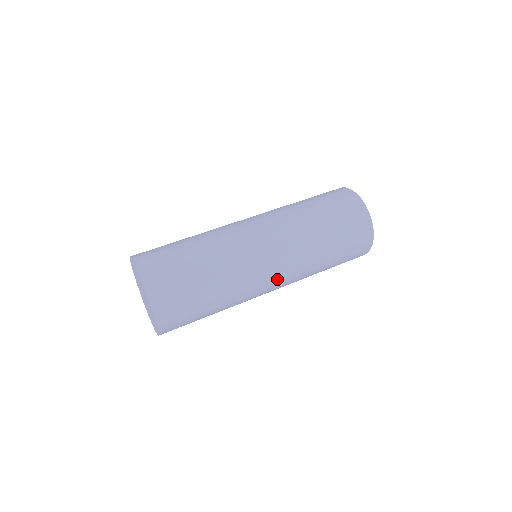
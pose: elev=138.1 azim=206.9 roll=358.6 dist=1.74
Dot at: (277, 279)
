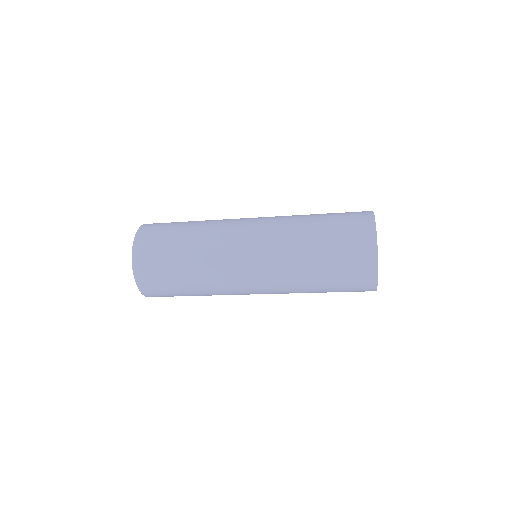
Dot at: (259, 293)
